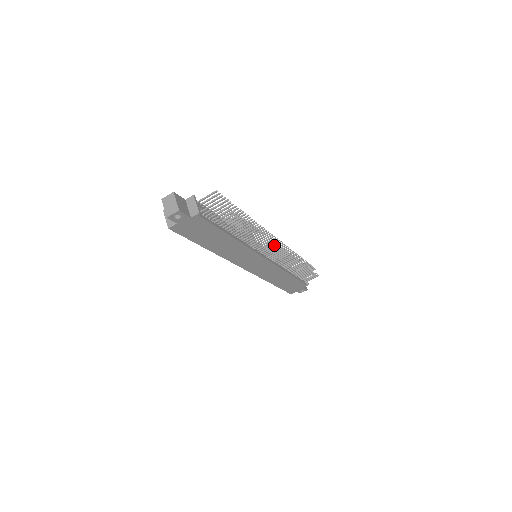
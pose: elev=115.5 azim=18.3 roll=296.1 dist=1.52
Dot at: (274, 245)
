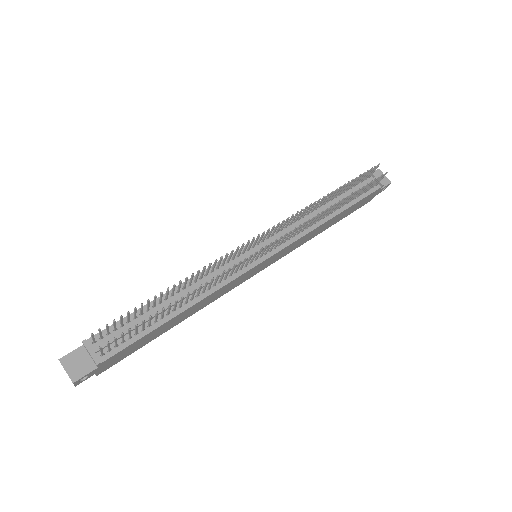
Dot at: (255, 254)
